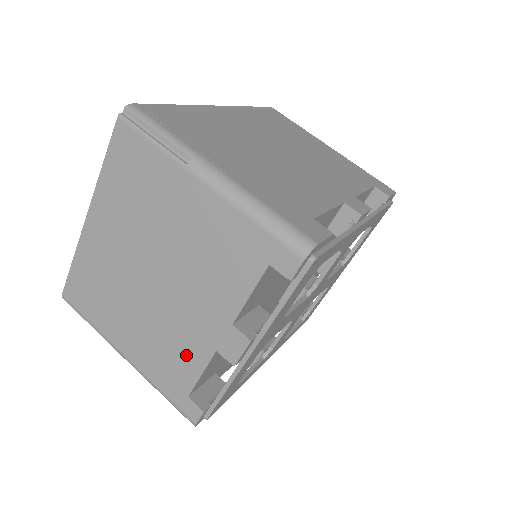
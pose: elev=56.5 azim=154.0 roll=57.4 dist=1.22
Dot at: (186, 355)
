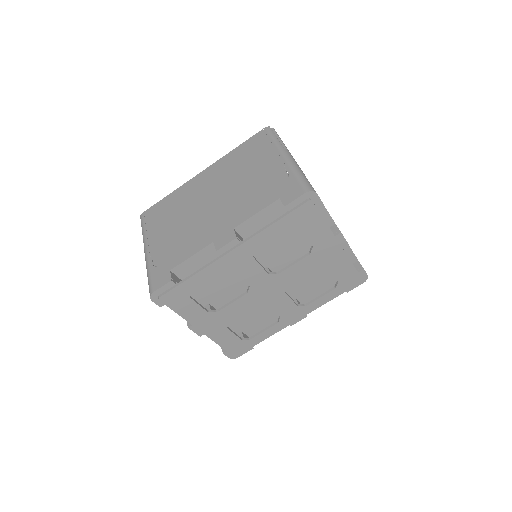
Dot at: occluded
